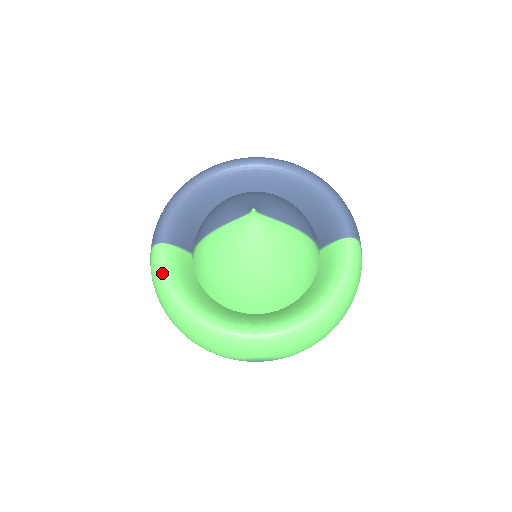
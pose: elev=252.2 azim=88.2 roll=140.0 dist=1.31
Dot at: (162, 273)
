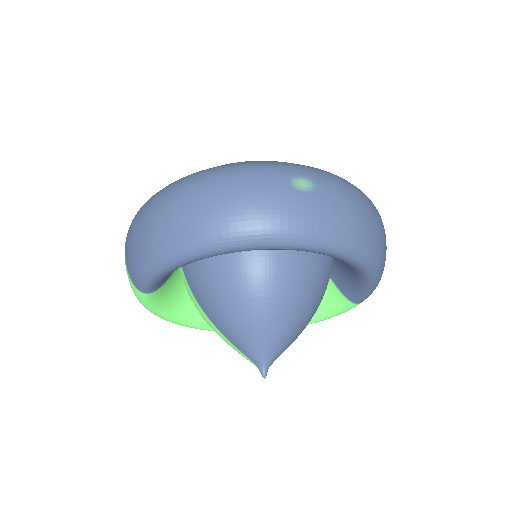
Dot at: (146, 307)
